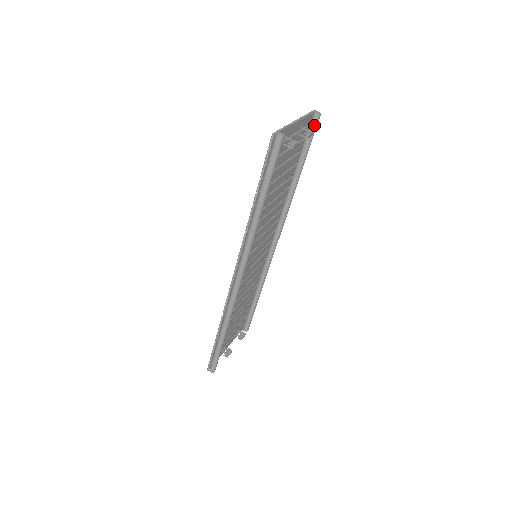
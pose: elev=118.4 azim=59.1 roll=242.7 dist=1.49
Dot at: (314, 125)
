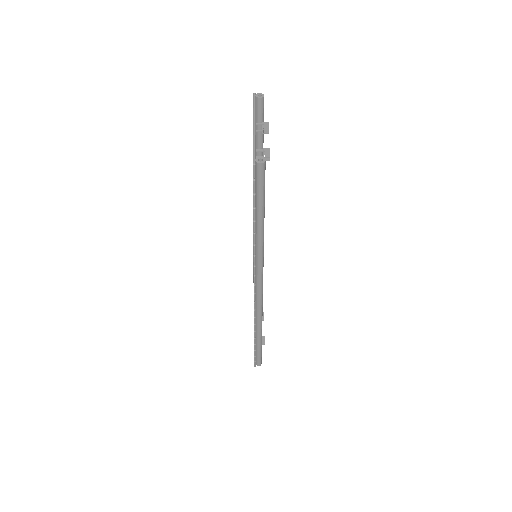
Dot at: (261, 110)
